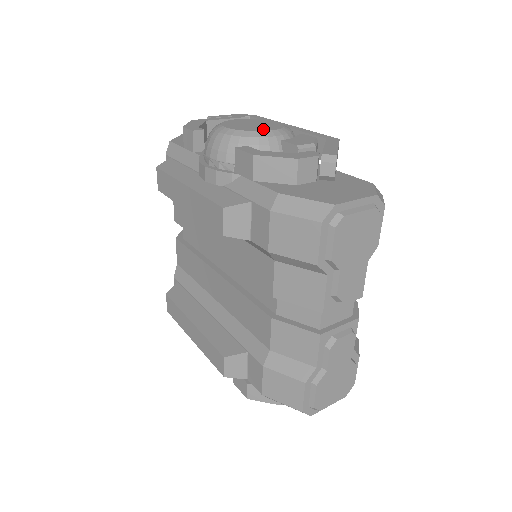
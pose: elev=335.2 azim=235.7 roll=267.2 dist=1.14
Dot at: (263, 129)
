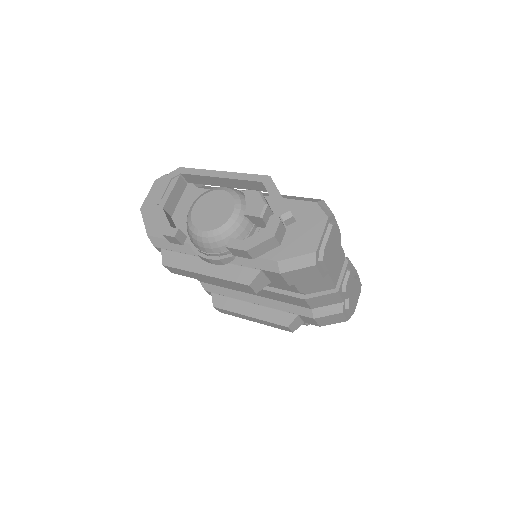
Dot at: (227, 215)
